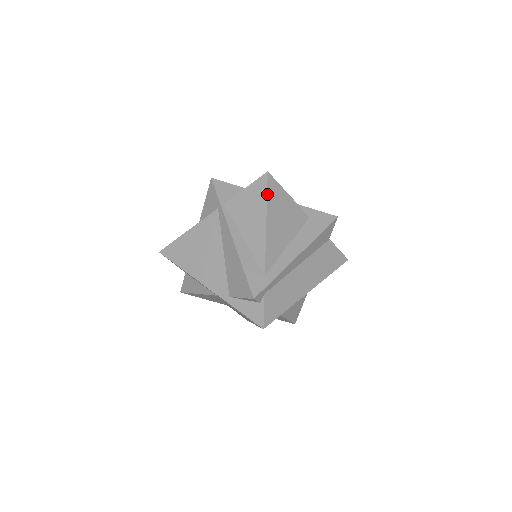
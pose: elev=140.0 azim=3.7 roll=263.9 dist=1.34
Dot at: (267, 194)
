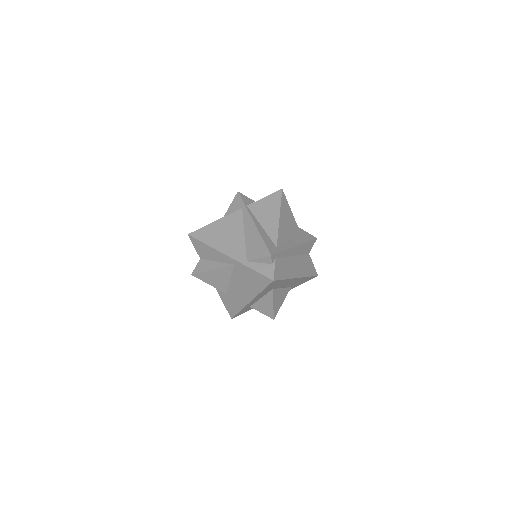
Dot at: (281, 201)
